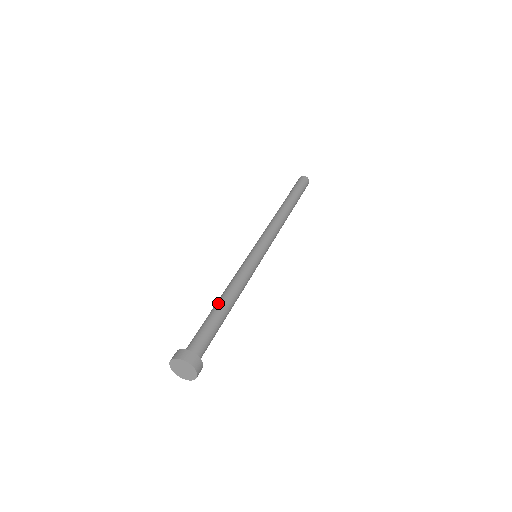
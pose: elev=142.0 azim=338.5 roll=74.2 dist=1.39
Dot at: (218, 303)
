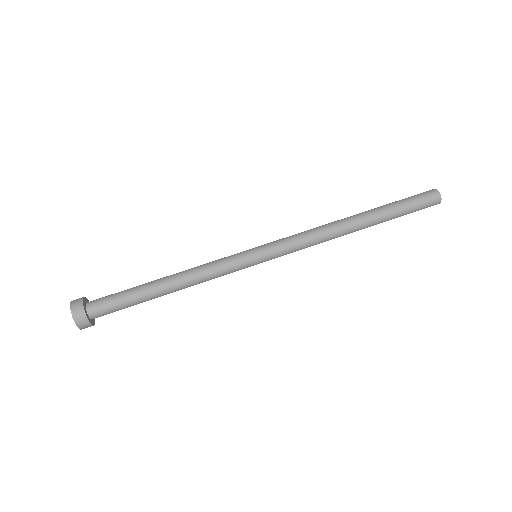
Dot at: (161, 290)
